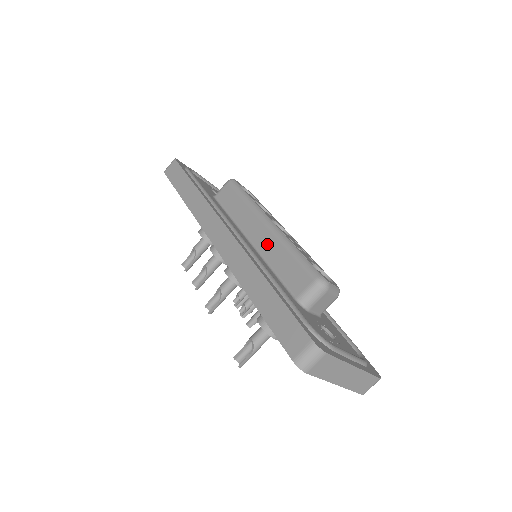
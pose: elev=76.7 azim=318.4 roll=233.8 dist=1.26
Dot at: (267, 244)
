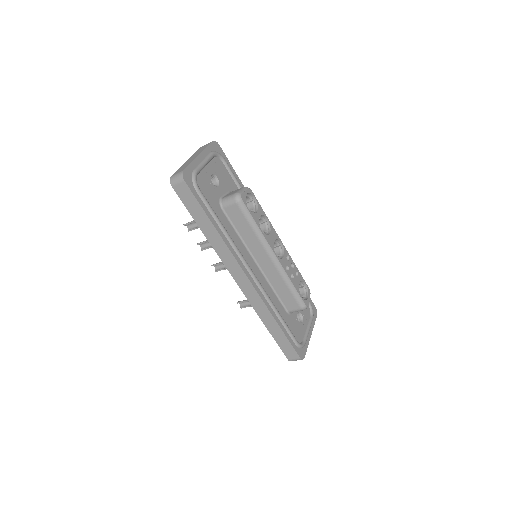
Dot at: (271, 273)
